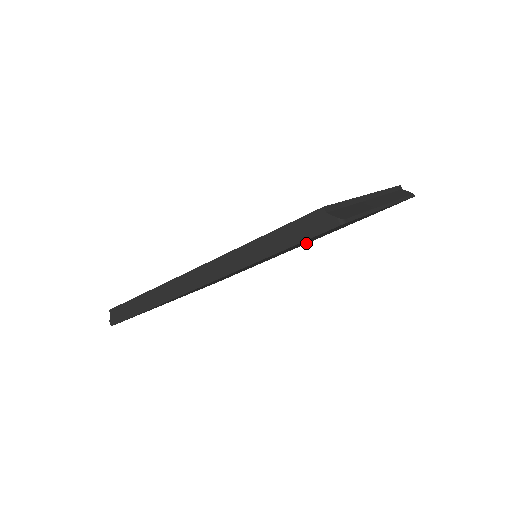
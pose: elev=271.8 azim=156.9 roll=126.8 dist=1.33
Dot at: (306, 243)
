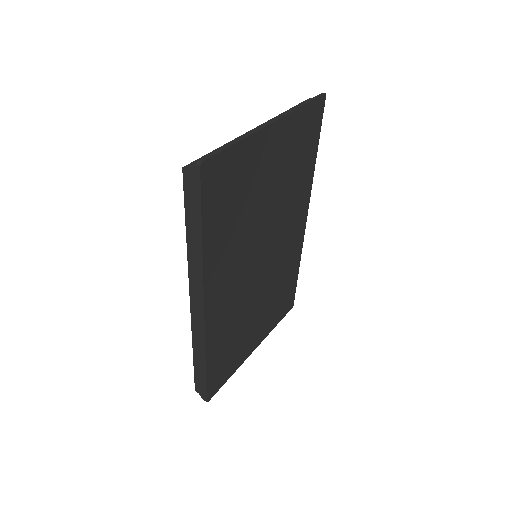
Dot at: (303, 212)
